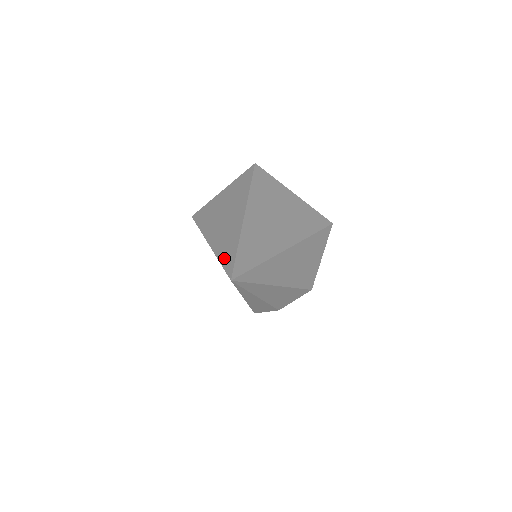
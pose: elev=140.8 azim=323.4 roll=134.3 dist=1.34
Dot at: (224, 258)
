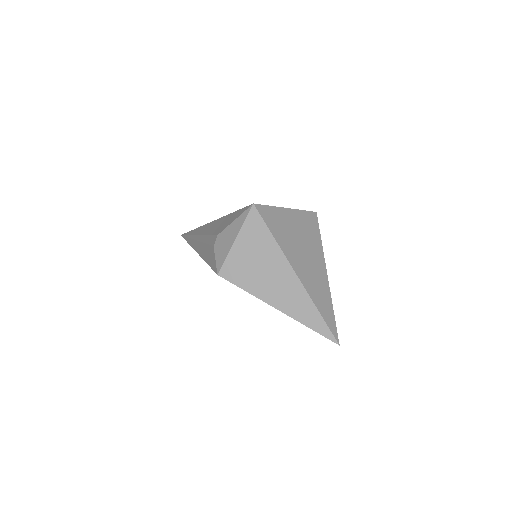
Dot at: (314, 325)
